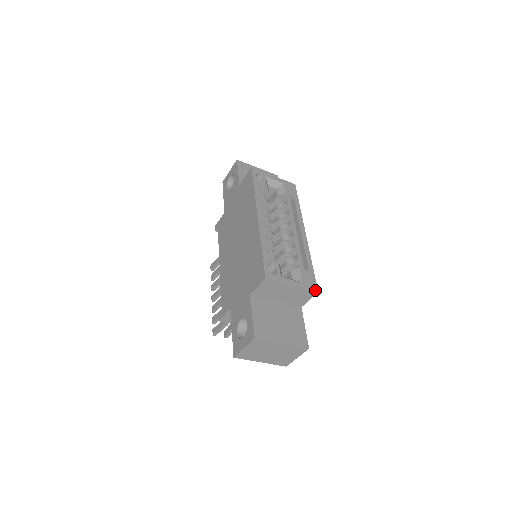
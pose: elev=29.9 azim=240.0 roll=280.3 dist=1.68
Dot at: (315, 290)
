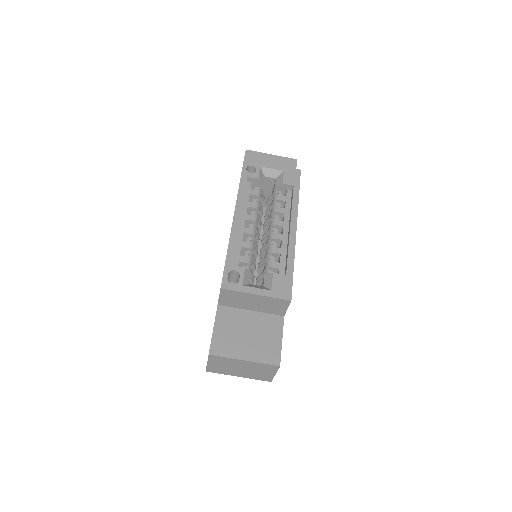
Dot at: (287, 298)
